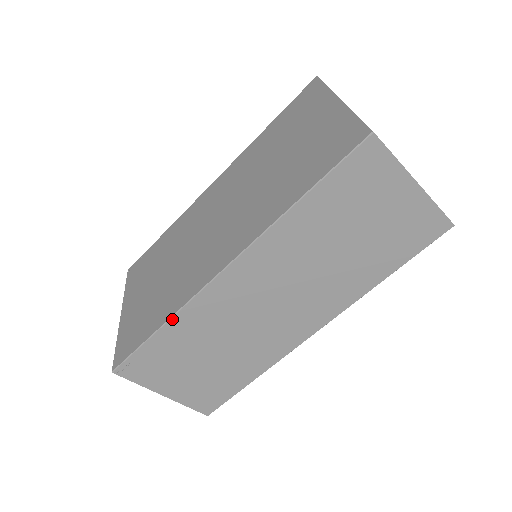
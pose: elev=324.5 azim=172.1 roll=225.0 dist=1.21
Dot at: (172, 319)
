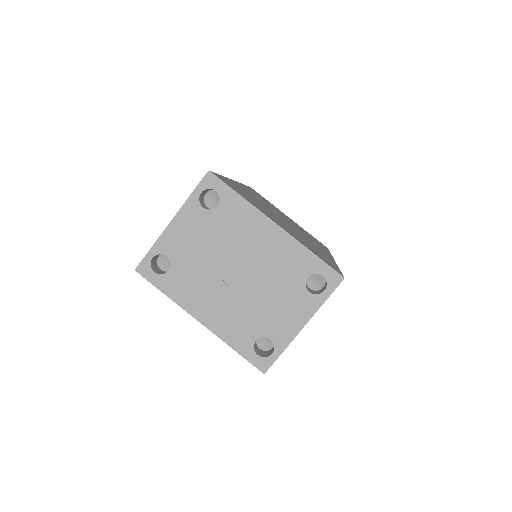
Dot at: occluded
